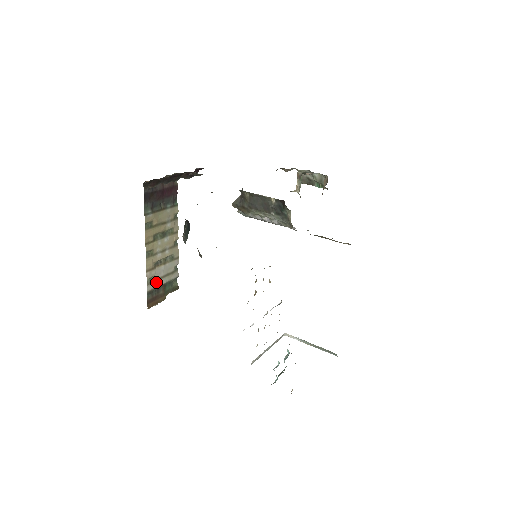
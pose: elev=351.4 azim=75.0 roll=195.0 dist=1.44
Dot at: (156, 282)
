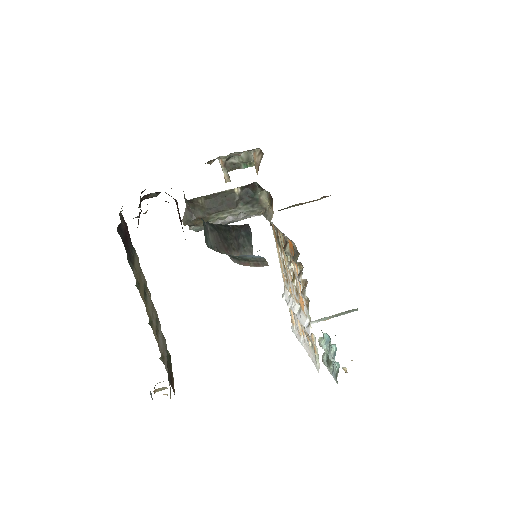
Dot at: (164, 358)
